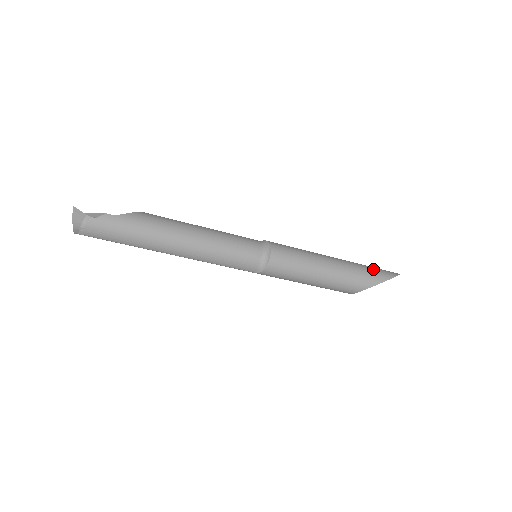
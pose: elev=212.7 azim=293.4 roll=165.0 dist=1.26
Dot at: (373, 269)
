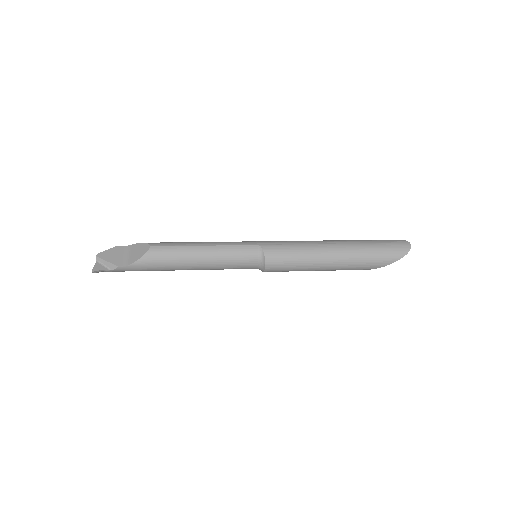
Dot at: (374, 258)
